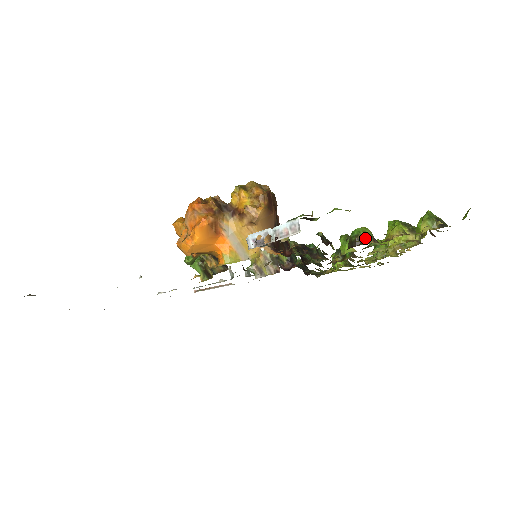
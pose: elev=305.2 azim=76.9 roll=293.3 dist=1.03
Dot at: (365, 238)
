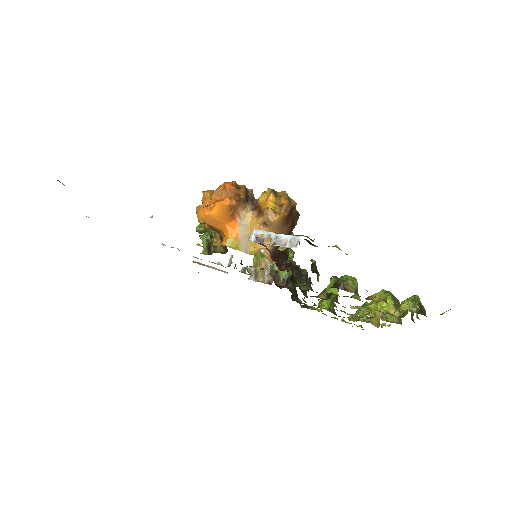
Dot at: (350, 286)
